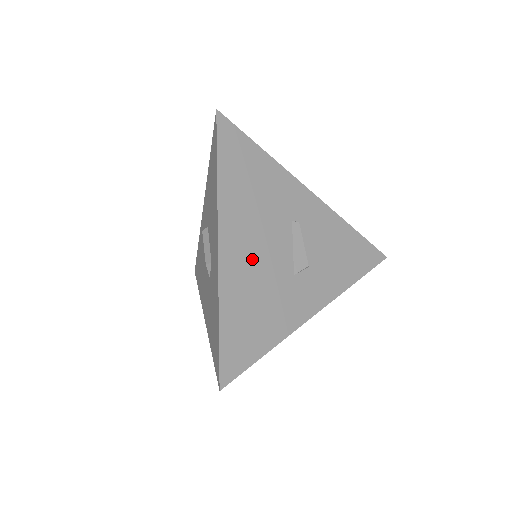
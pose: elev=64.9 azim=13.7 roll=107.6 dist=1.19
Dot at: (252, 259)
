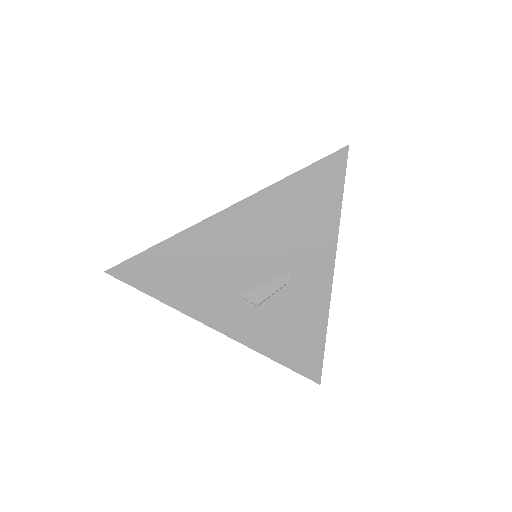
Dot at: (228, 249)
